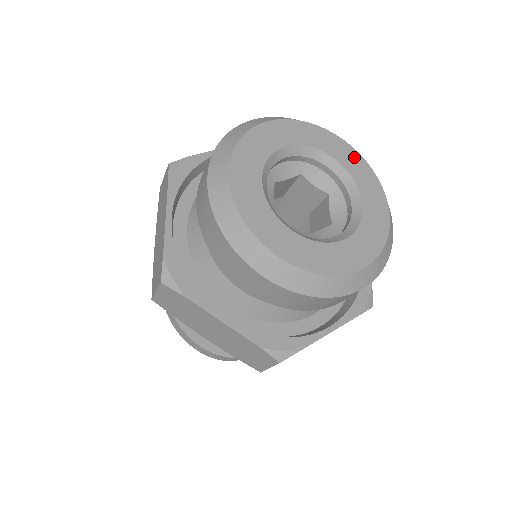
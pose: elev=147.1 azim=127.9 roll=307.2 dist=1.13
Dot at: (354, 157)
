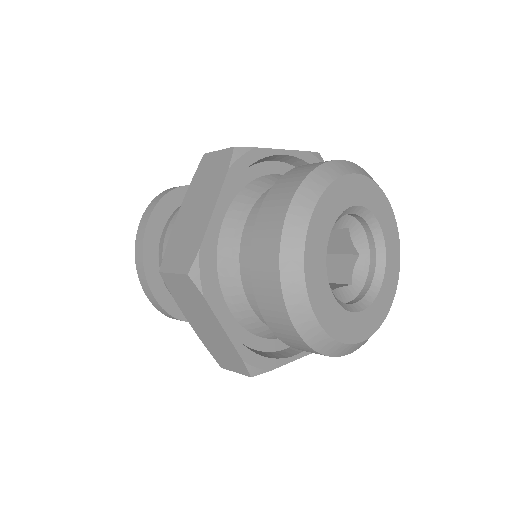
Dot at: (394, 232)
